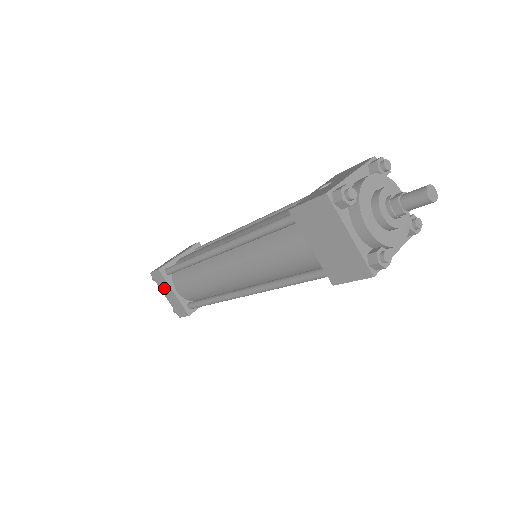
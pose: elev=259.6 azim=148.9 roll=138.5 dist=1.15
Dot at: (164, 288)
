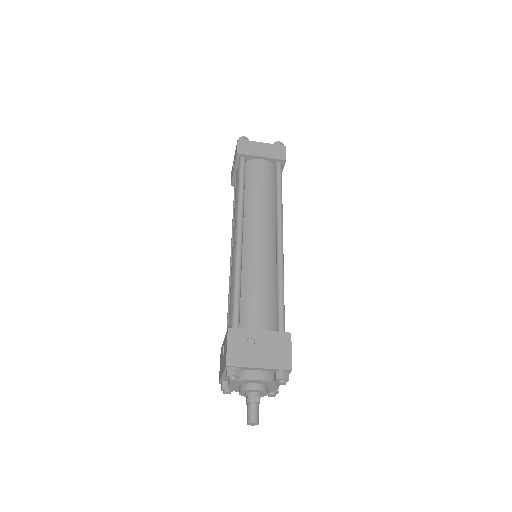
Dot at: occluded
